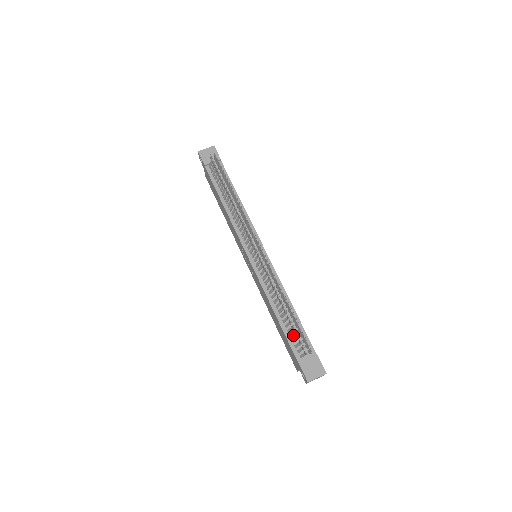
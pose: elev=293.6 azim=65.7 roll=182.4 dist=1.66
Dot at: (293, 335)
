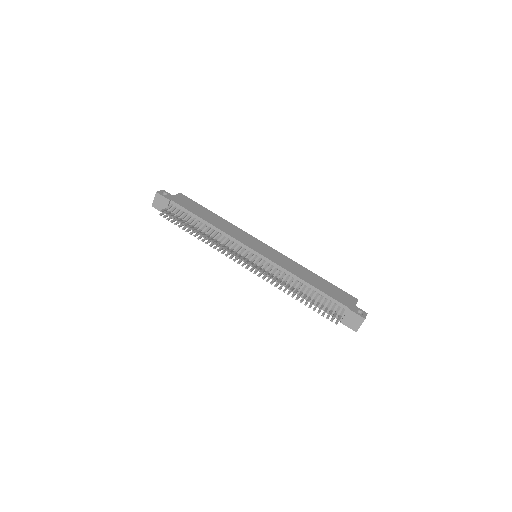
Dot at: occluded
